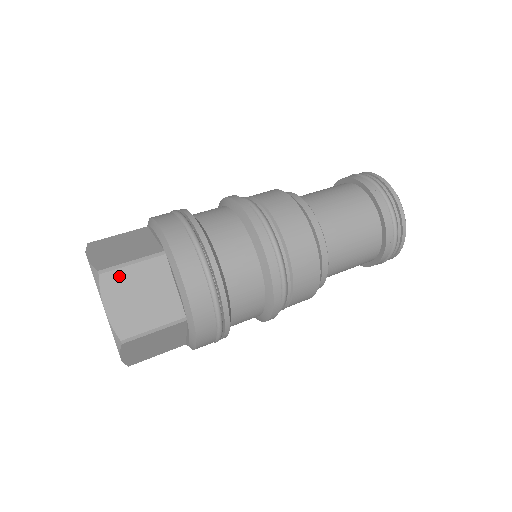
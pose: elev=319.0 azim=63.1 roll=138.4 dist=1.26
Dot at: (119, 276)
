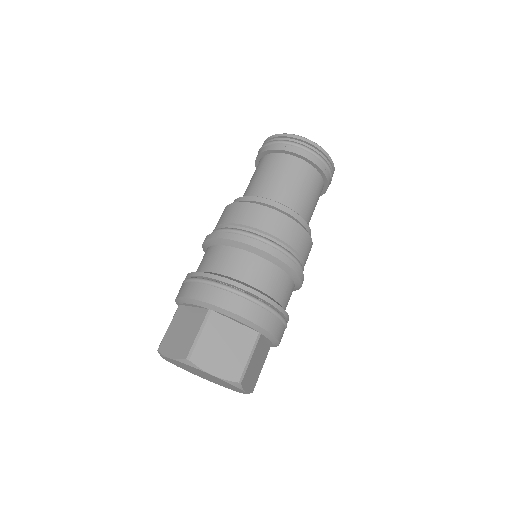
Dot at: (200, 349)
